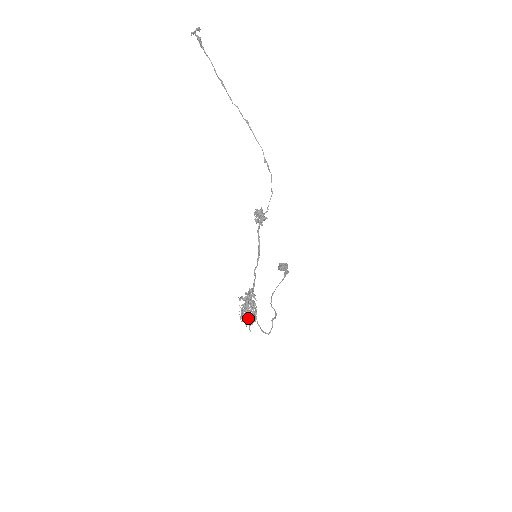
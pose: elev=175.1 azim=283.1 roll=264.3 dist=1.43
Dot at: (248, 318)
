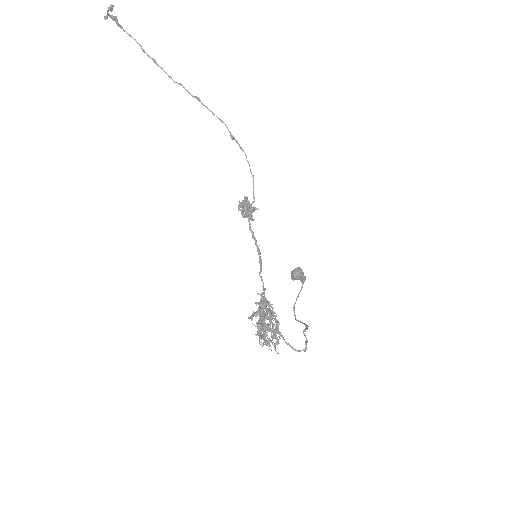
Dot at: occluded
